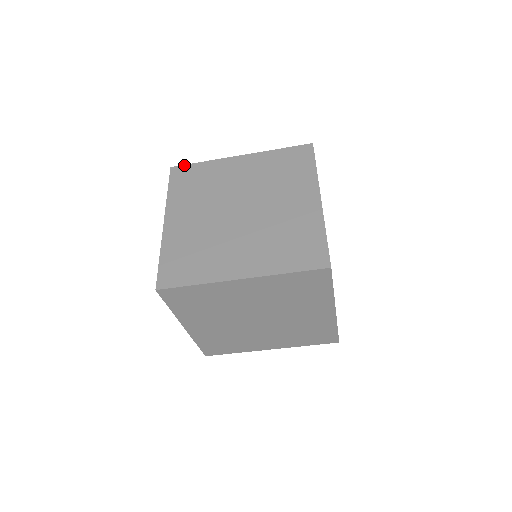
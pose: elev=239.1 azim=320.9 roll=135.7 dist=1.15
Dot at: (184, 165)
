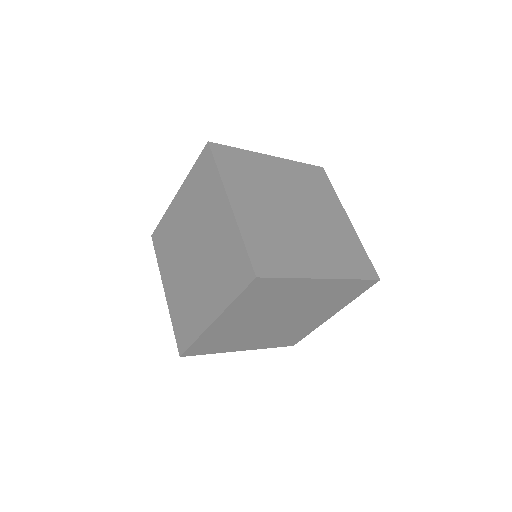
Dot at: (156, 229)
